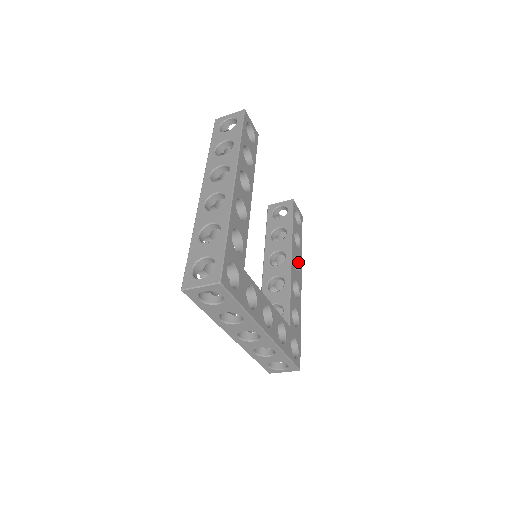
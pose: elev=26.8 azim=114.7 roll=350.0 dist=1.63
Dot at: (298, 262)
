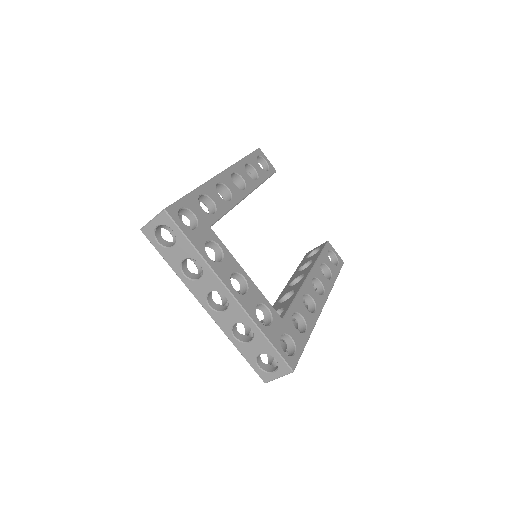
Dot at: (323, 288)
